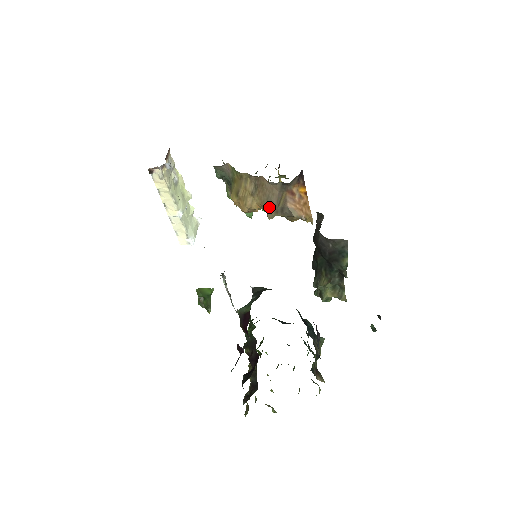
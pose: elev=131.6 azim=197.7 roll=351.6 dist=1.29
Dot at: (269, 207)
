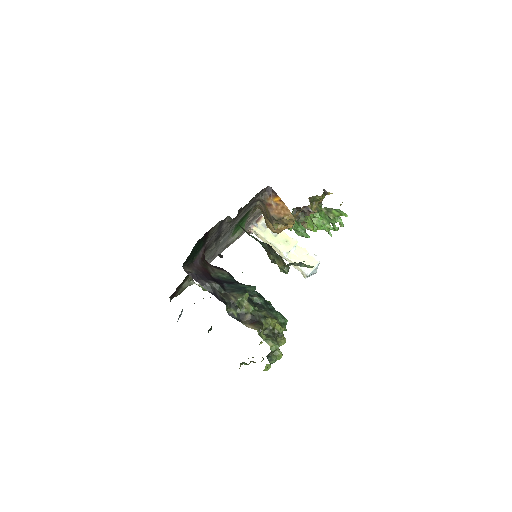
Dot at: (269, 221)
